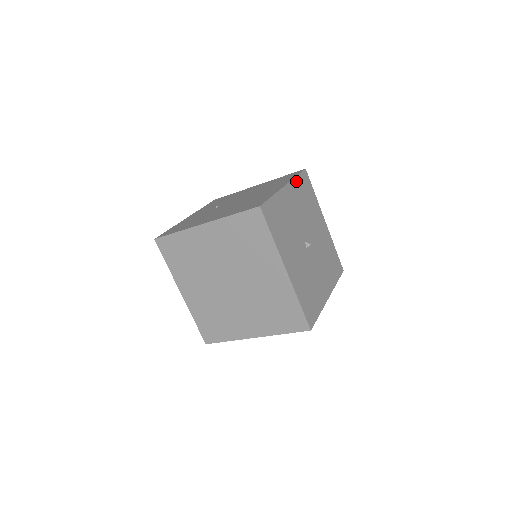
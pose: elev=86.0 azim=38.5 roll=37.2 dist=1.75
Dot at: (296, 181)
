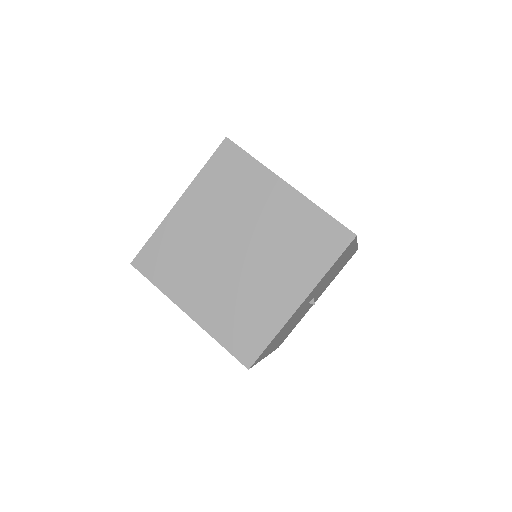
Dot at: occluded
